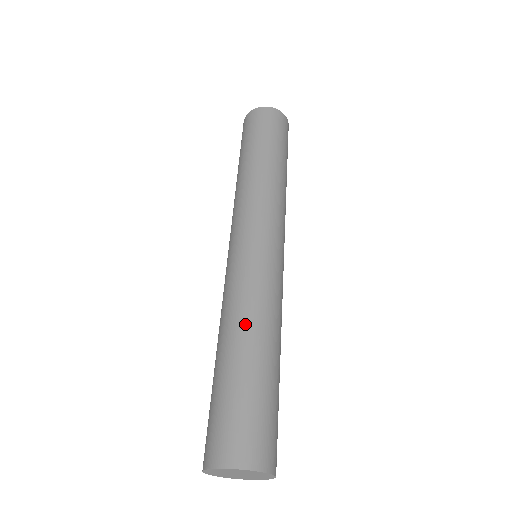
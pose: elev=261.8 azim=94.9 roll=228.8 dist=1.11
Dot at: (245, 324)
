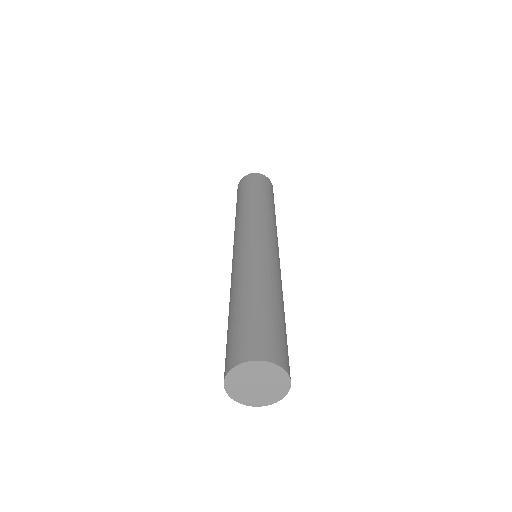
Dot at: (250, 280)
